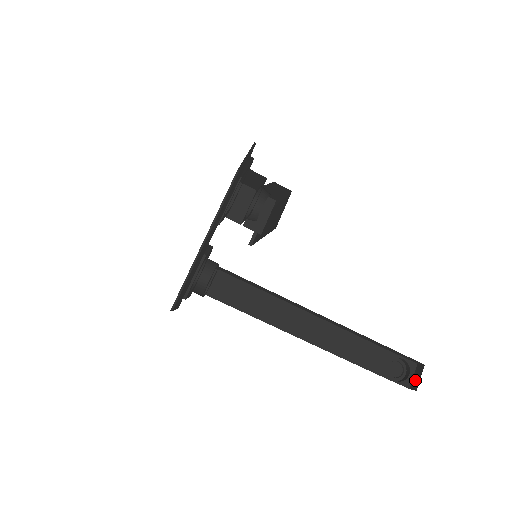
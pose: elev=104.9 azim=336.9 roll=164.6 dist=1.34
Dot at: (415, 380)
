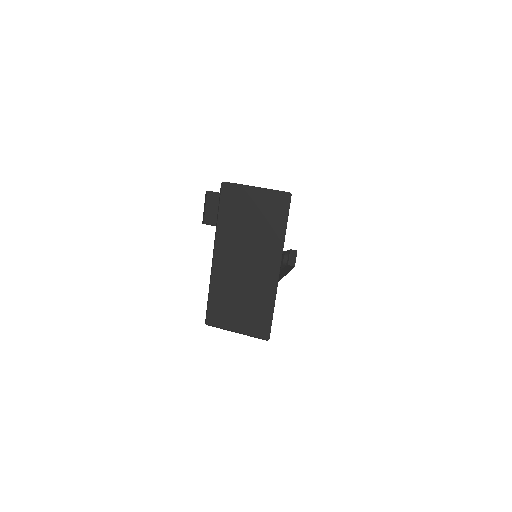
Dot at: (292, 260)
